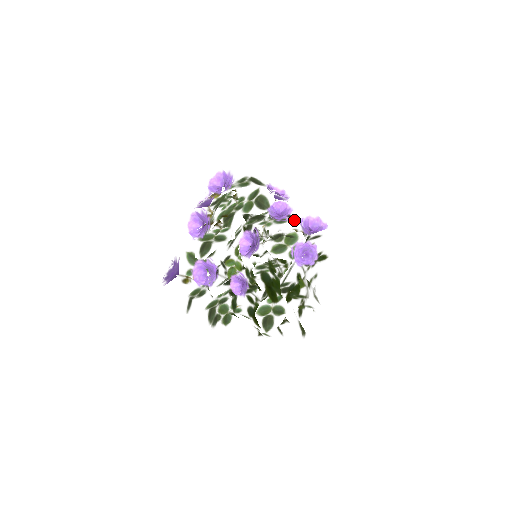
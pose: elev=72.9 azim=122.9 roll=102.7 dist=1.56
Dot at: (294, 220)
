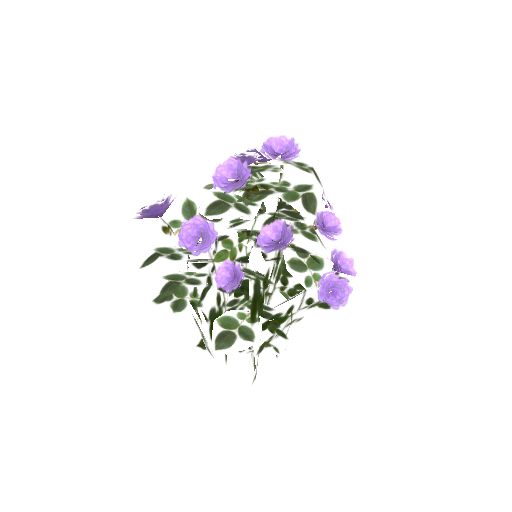
Dot at: (330, 245)
